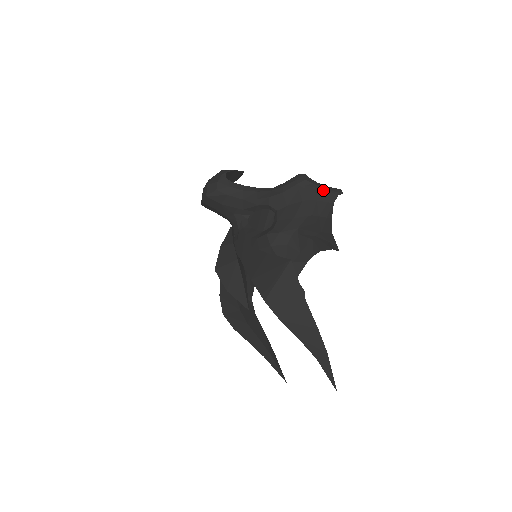
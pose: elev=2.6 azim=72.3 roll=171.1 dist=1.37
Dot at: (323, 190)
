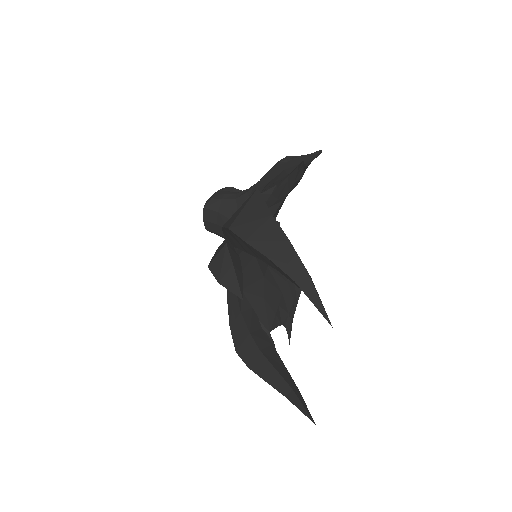
Dot at: (303, 156)
